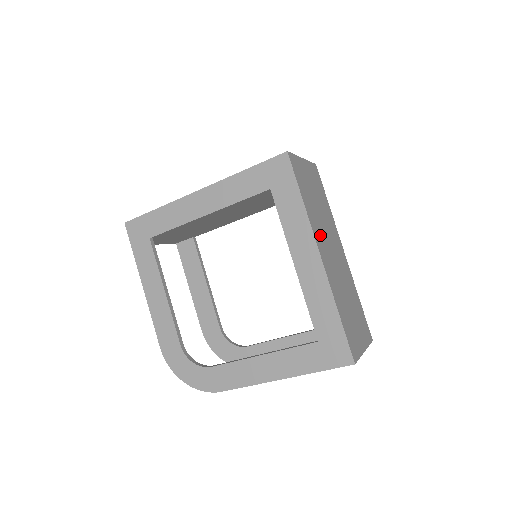
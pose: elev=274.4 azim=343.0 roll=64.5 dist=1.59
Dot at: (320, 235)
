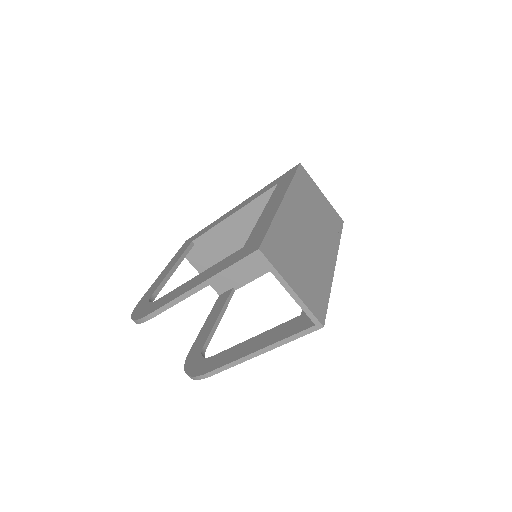
Dot at: (298, 205)
